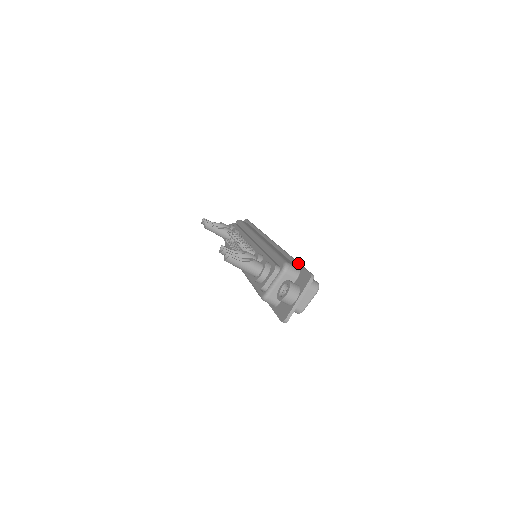
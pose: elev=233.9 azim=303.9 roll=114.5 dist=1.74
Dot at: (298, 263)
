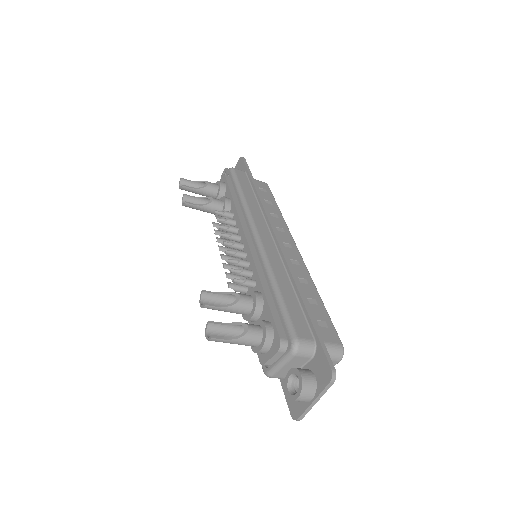
Dot at: (313, 328)
